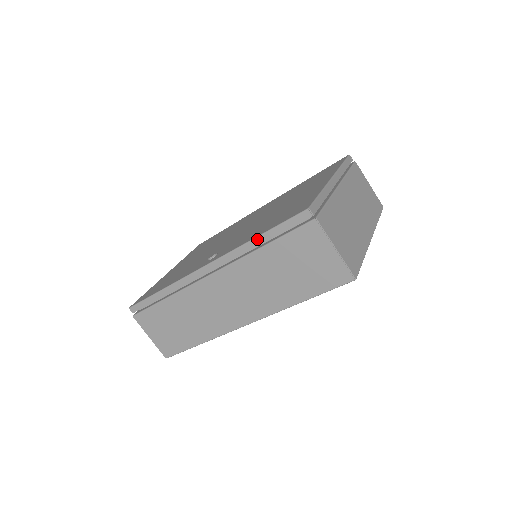
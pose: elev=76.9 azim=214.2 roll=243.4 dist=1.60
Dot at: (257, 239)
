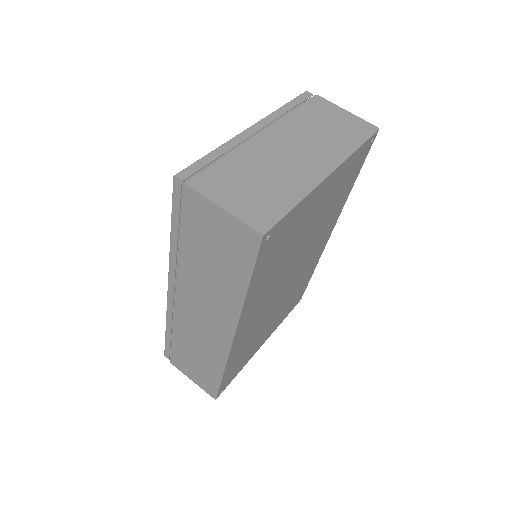
Dot at: (172, 237)
